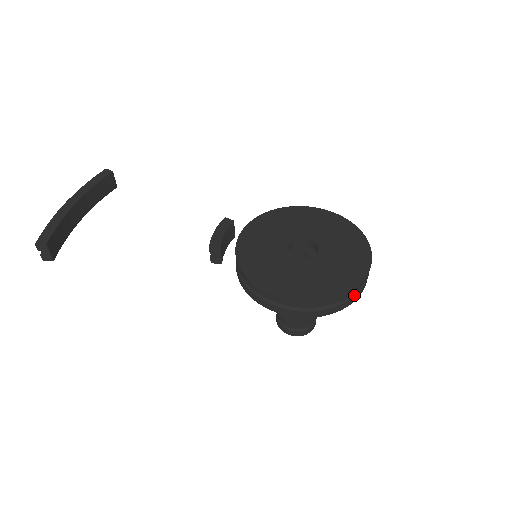
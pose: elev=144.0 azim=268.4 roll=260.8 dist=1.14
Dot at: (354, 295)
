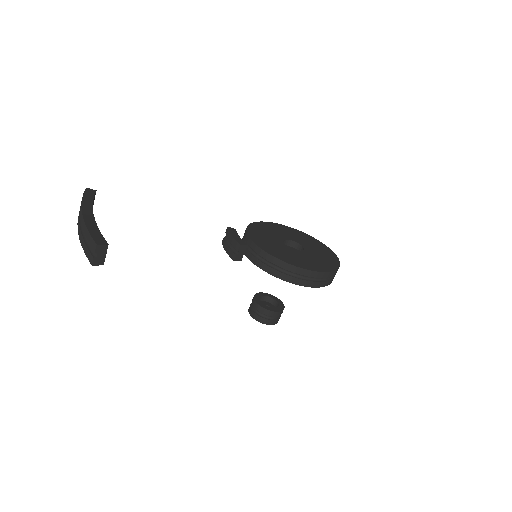
Dot at: occluded
